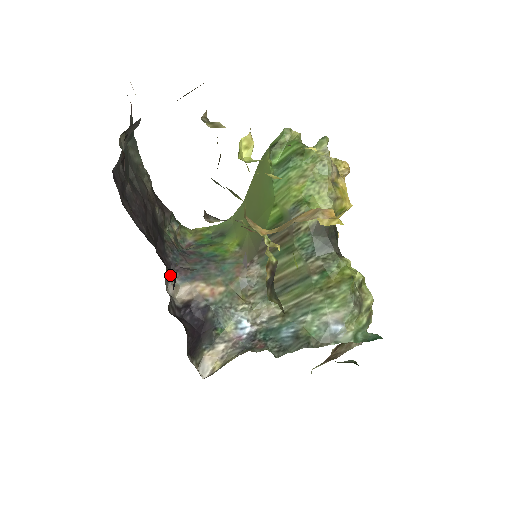
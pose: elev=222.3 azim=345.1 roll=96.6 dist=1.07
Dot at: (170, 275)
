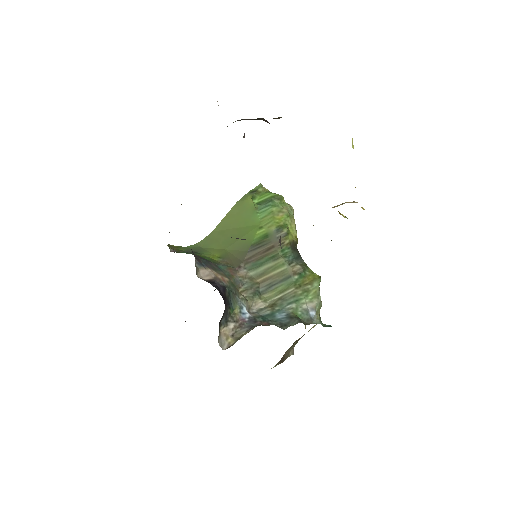
Dot at: occluded
